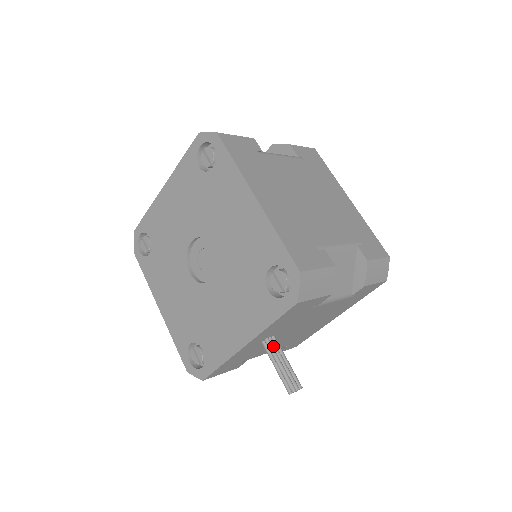
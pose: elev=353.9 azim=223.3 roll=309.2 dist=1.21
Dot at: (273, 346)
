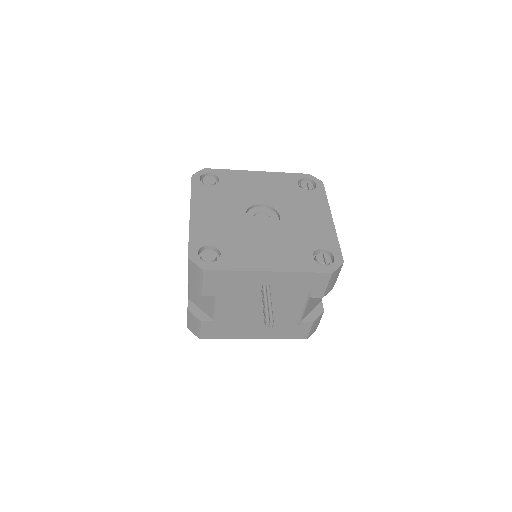
Dot at: (269, 293)
